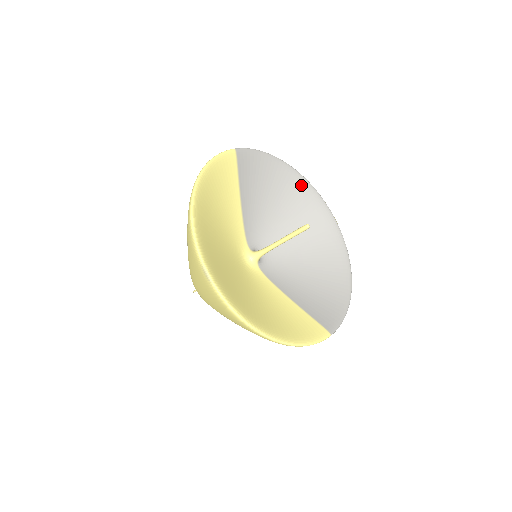
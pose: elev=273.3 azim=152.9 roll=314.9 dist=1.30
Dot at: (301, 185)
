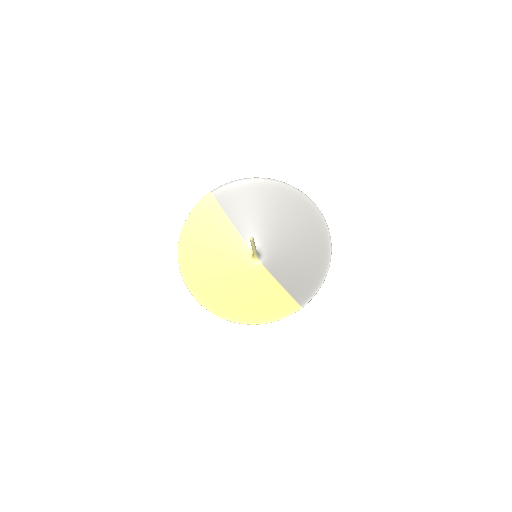
Dot at: (278, 188)
